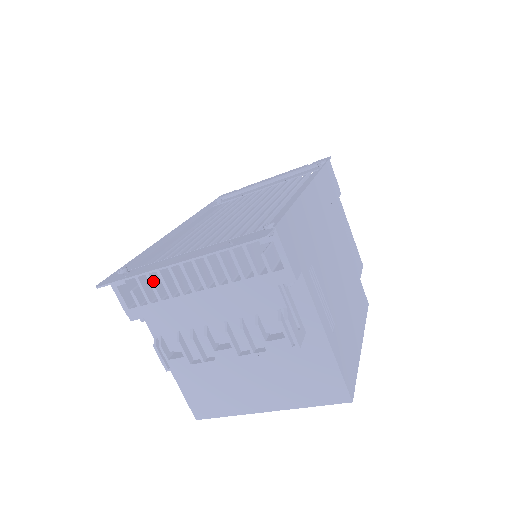
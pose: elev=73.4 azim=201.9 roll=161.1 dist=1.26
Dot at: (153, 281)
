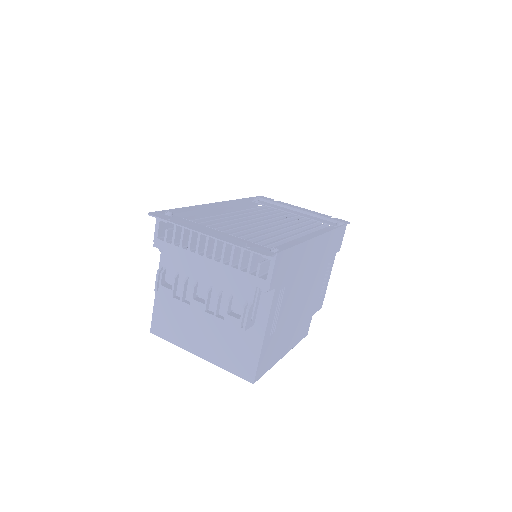
Dot at: (184, 233)
